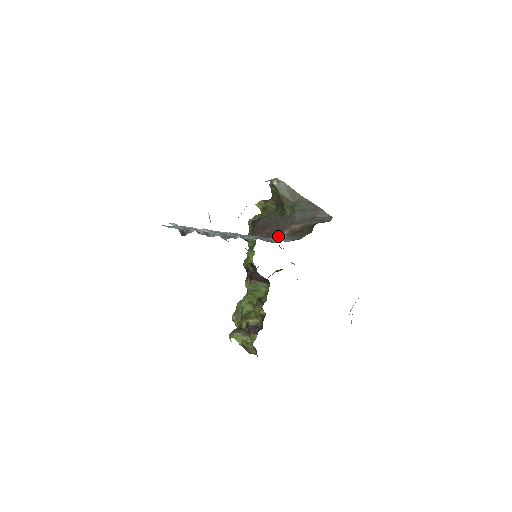
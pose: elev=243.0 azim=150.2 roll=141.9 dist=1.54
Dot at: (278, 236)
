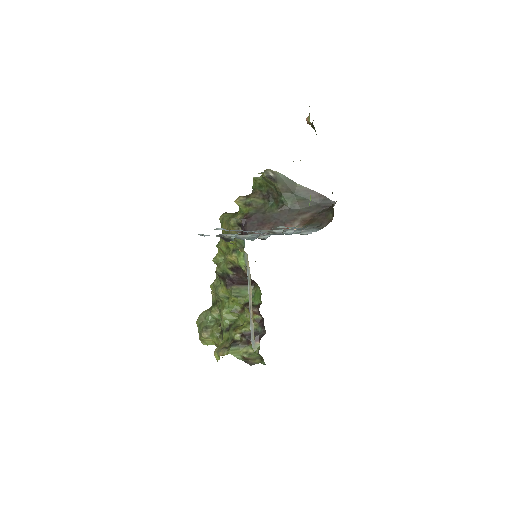
Dot at: occluded
